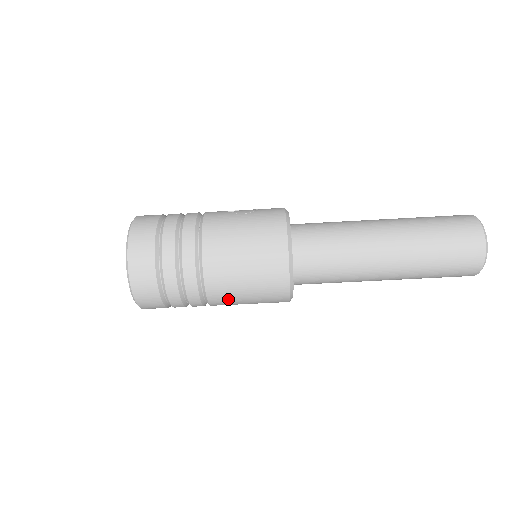
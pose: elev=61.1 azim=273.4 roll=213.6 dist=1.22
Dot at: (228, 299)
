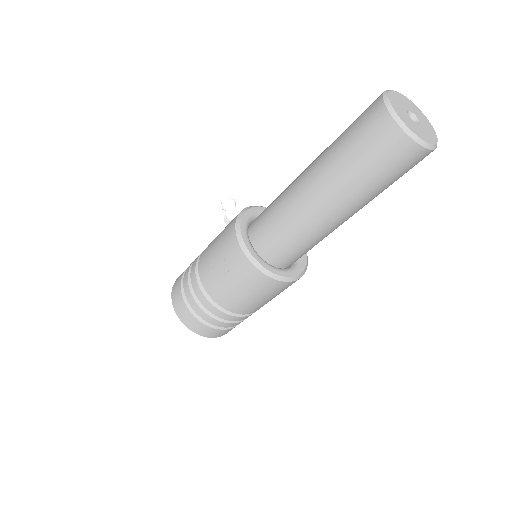
Dot at: occluded
